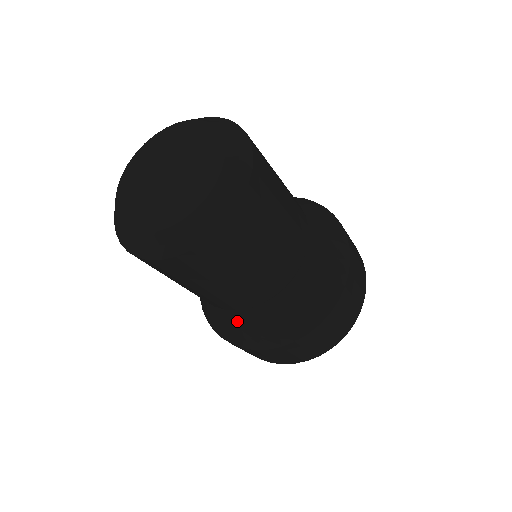
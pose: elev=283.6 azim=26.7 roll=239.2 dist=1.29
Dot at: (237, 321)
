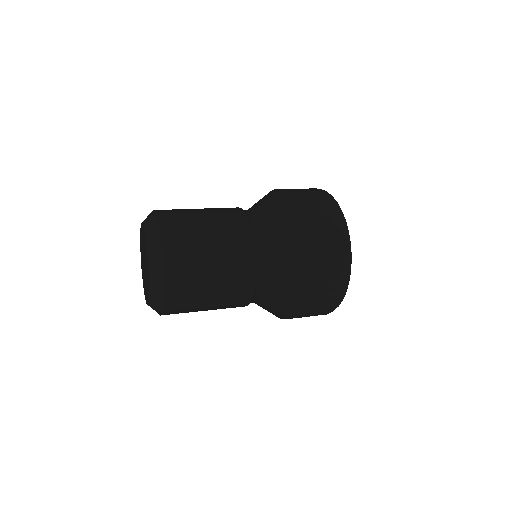
Dot at: (263, 307)
